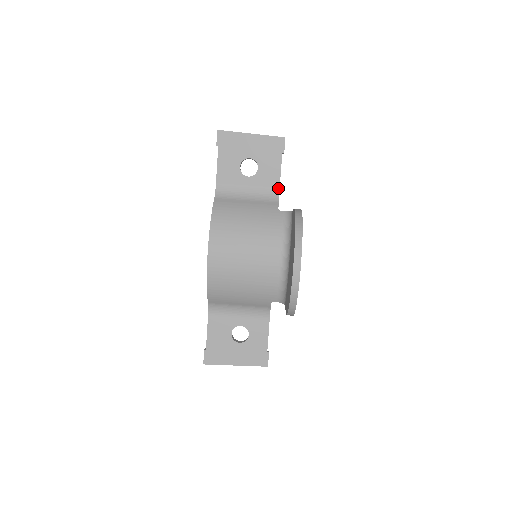
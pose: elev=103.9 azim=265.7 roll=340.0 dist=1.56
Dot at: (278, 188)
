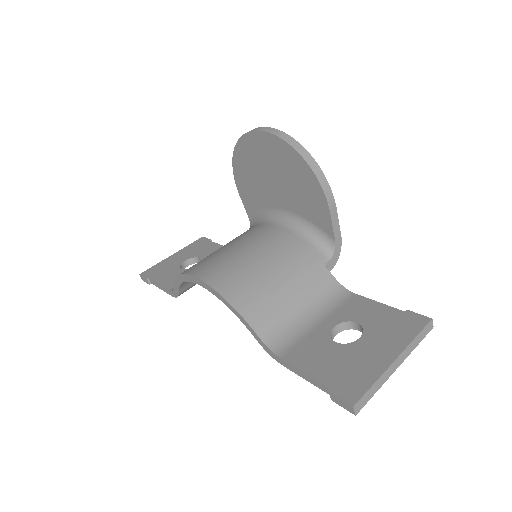
Dot at: occluded
